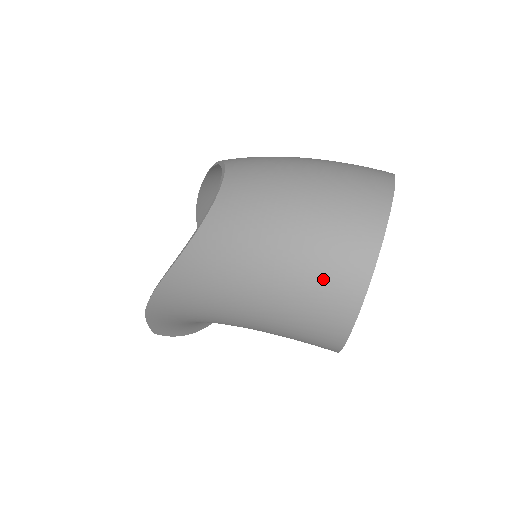
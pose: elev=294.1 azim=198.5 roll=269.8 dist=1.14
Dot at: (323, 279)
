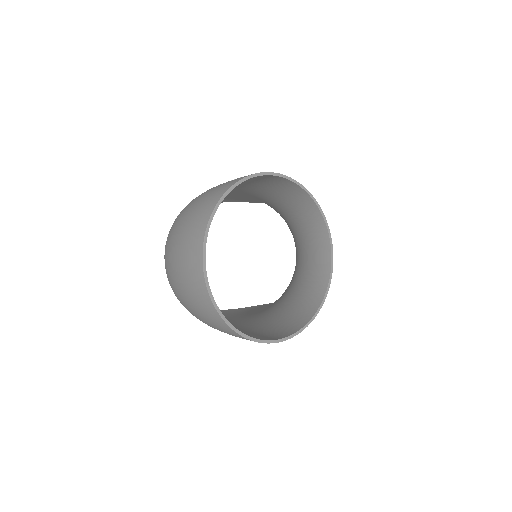
Dot at: (206, 316)
